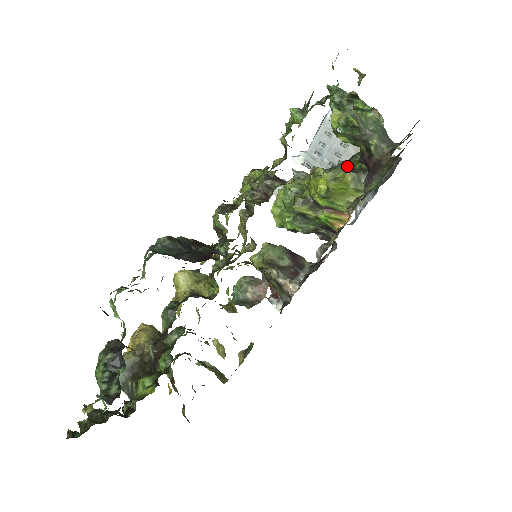
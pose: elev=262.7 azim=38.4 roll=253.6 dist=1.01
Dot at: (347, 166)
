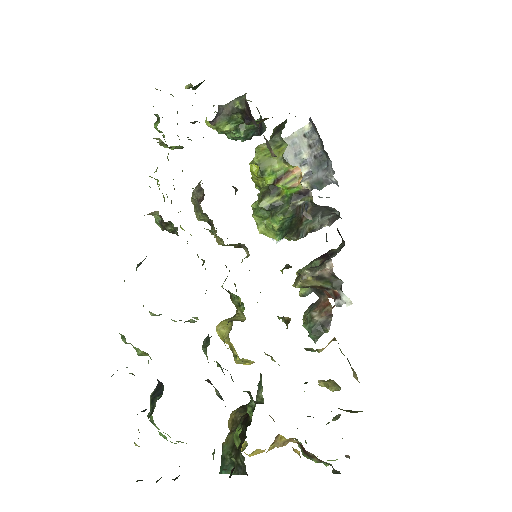
Dot at: occluded
